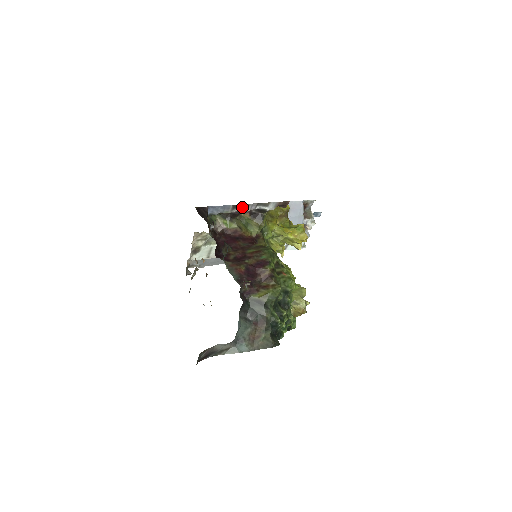
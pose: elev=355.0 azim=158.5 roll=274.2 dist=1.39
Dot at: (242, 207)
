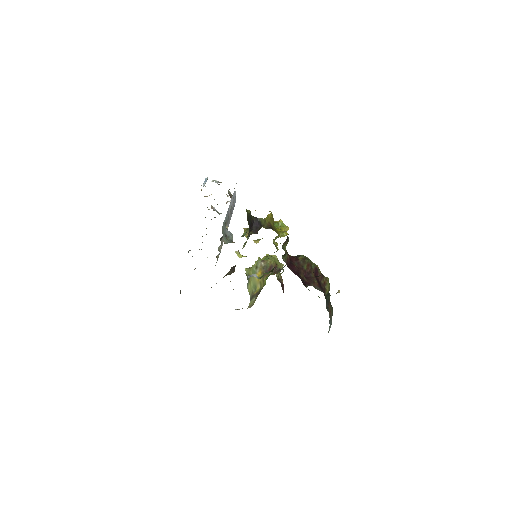
Dot at: occluded
